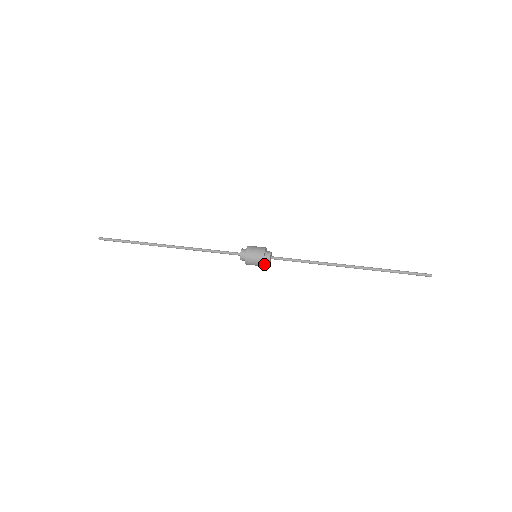
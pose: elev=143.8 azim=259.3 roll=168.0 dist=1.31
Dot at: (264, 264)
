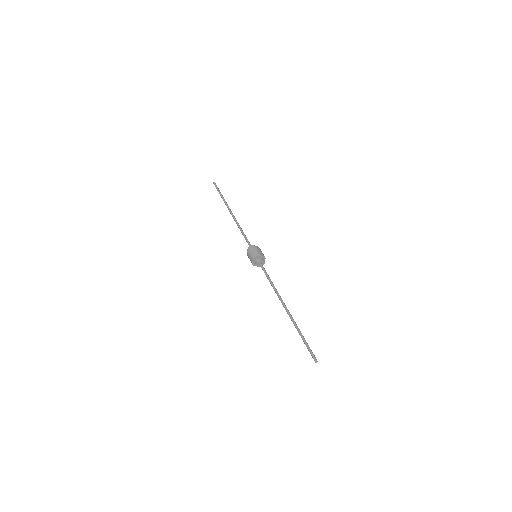
Dot at: (254, 264)
